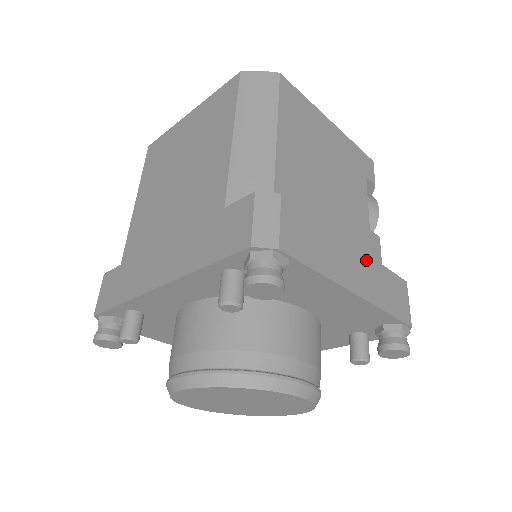
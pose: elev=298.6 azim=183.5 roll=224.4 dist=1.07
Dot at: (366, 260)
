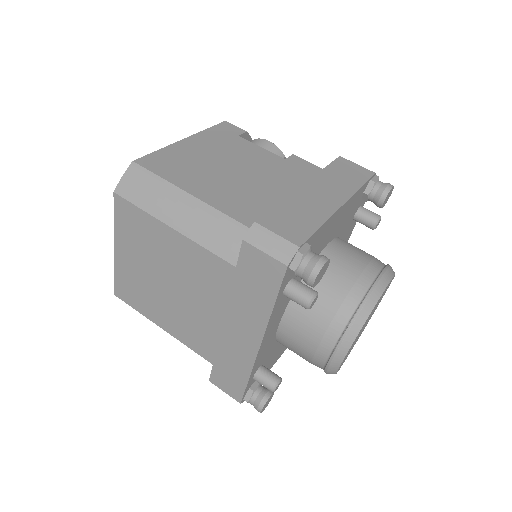
Dot at: (317, 181)
